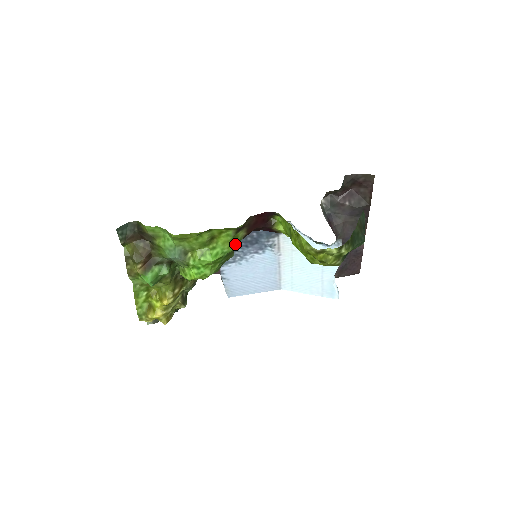
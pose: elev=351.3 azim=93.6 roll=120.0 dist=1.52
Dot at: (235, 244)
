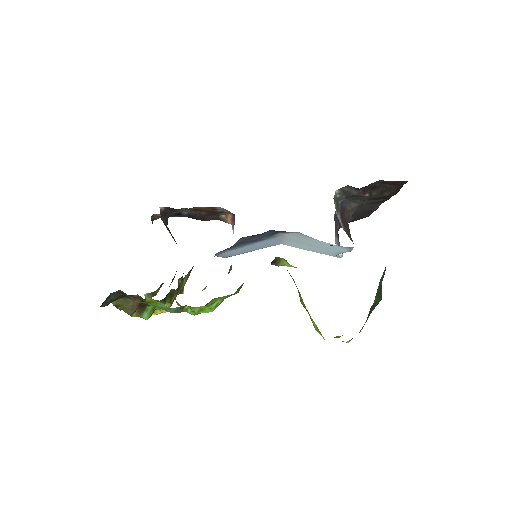
Dot at: (236, 293)
